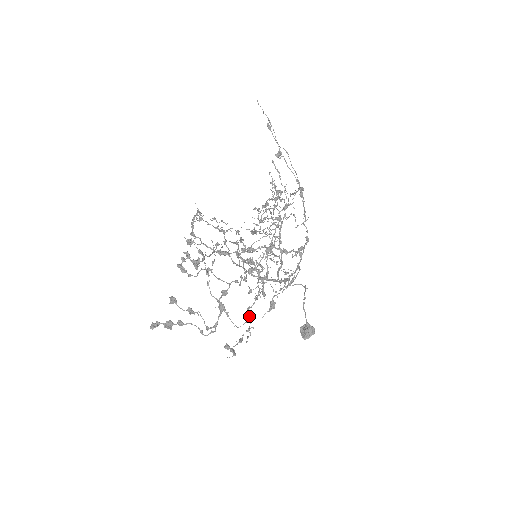
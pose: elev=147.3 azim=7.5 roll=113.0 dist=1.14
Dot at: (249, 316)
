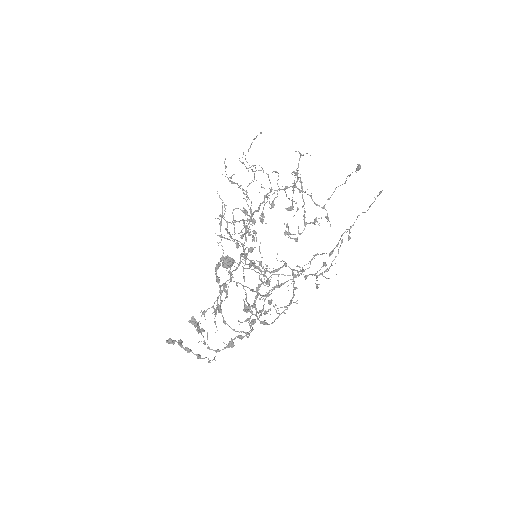
Dot at: occluded
